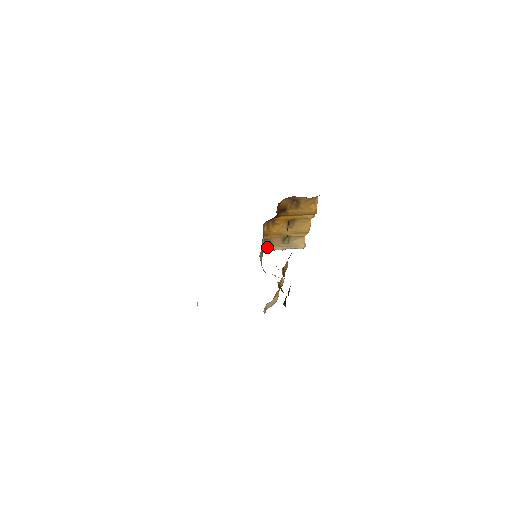
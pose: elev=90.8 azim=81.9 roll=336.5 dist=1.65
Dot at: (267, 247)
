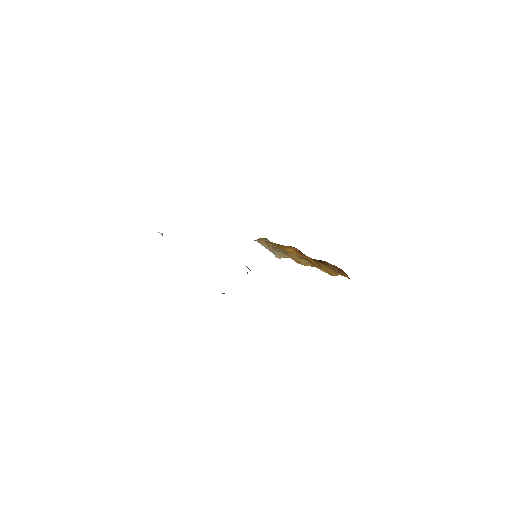
Dot at: (260, 239)
